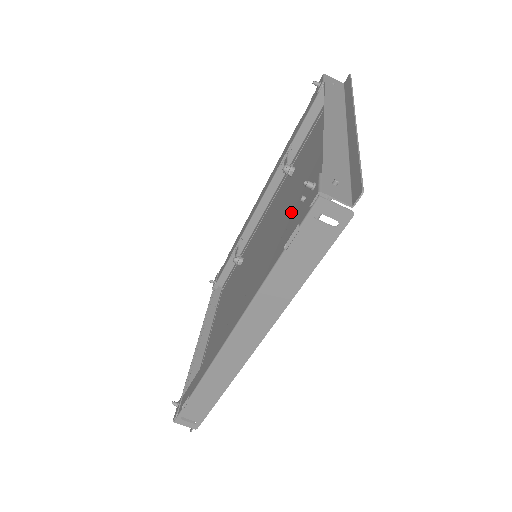
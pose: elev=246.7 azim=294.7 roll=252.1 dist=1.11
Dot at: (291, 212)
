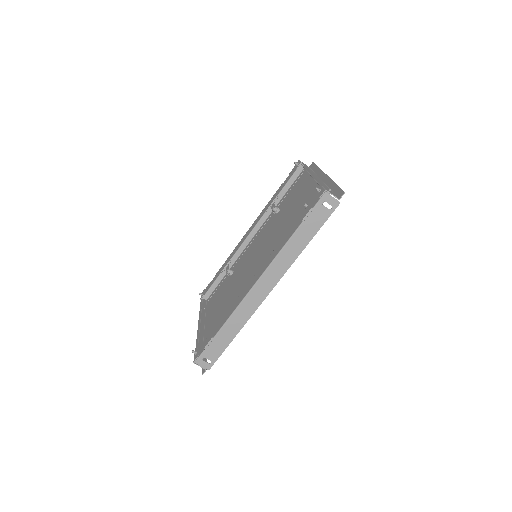
Dot at: (288, 222)
